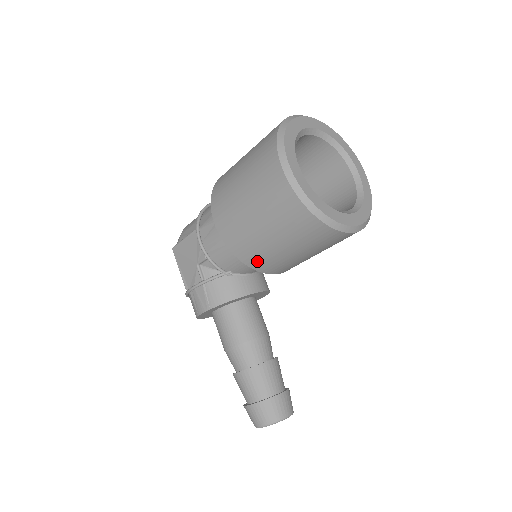
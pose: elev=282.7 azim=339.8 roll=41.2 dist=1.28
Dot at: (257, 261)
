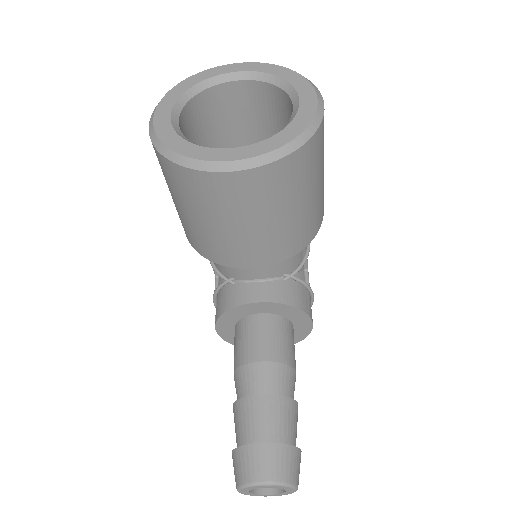
Dot at: (203, 248)
